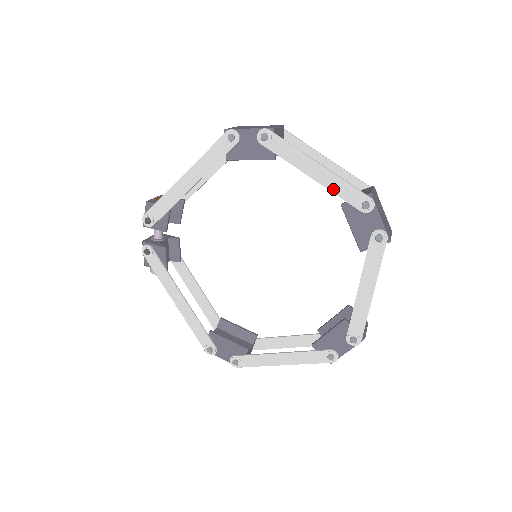
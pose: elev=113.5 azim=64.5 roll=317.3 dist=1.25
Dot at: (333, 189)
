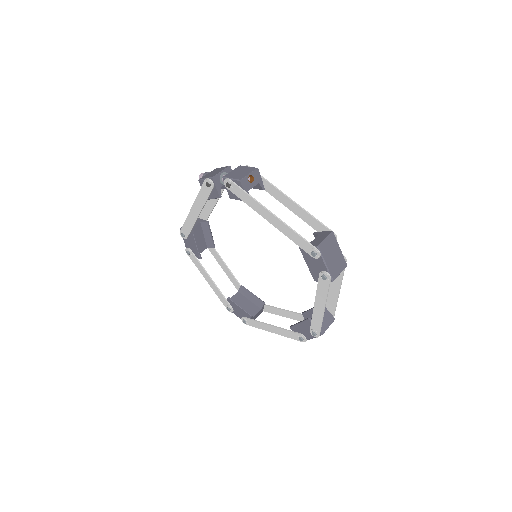
Dot at: (314, 317)
